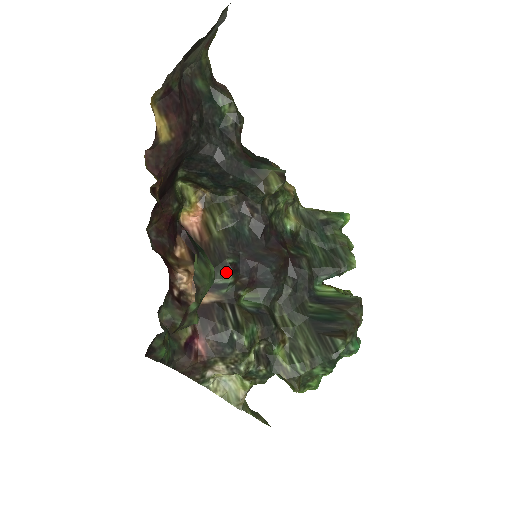
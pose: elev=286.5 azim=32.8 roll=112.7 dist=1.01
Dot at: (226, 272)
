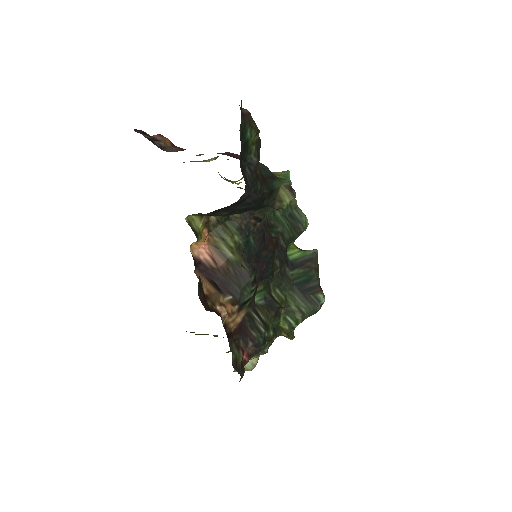
Dot at: (252, 289)
